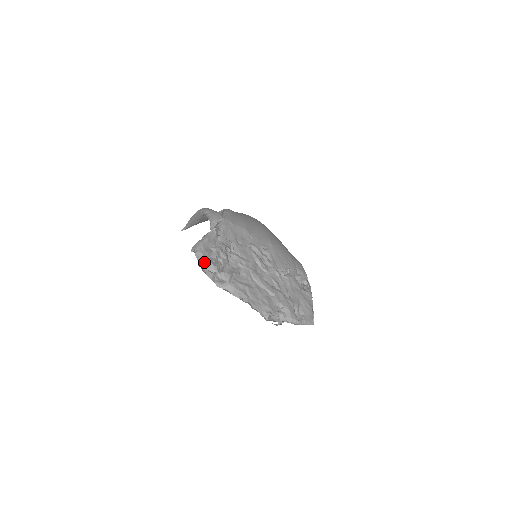
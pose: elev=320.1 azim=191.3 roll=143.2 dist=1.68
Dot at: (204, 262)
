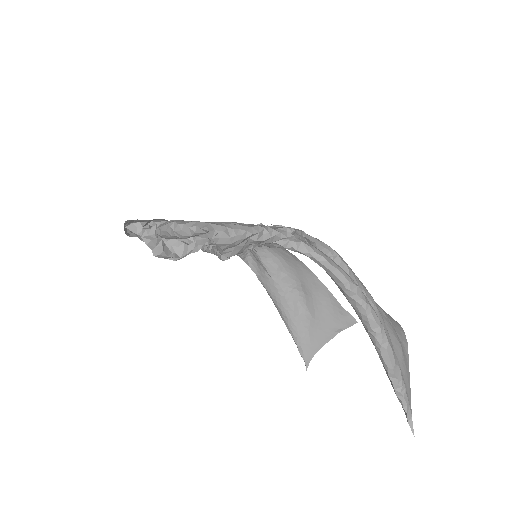
Dot at: occluded
